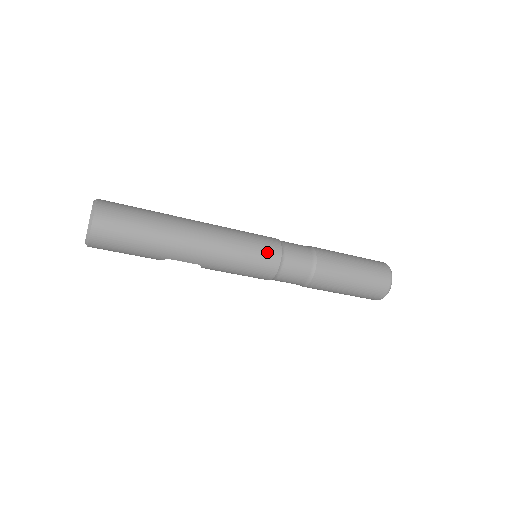
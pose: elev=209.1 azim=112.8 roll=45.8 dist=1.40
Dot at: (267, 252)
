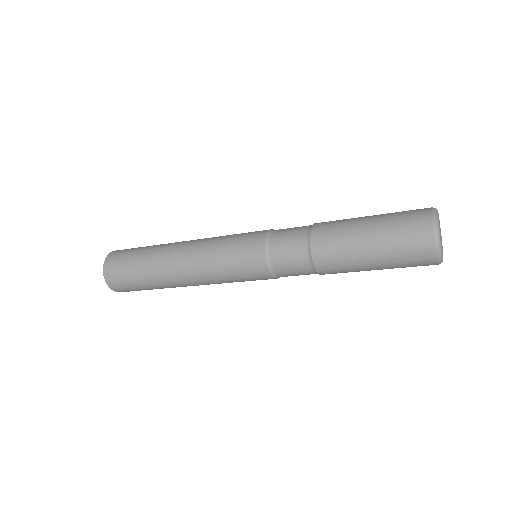
Dot at: (253, 272)
